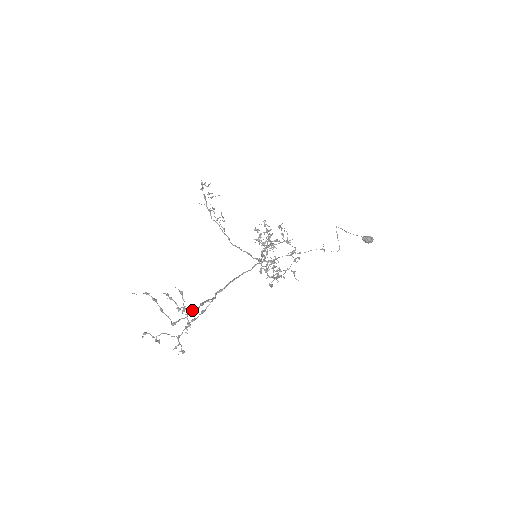
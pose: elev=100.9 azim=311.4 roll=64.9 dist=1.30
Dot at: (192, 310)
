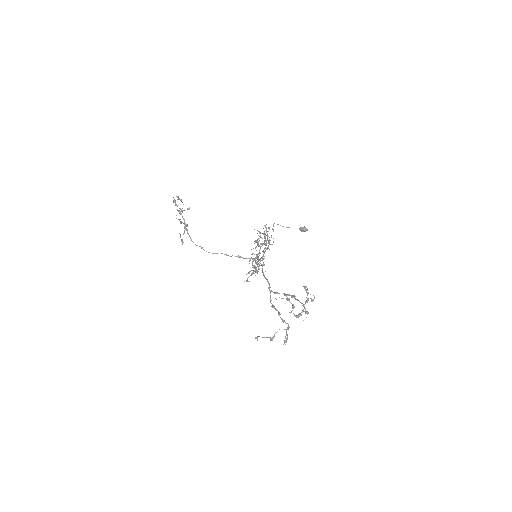
Dot at: occluded
